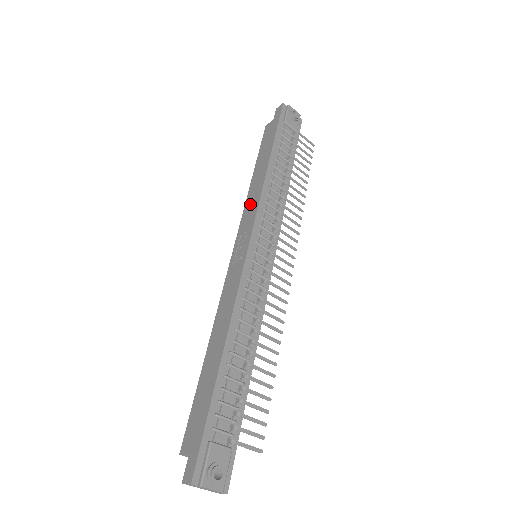
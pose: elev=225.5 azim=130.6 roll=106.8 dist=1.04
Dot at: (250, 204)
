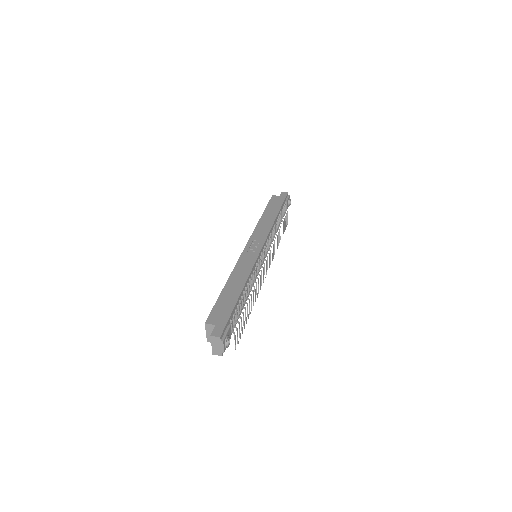
Dot at: (261, 229)
